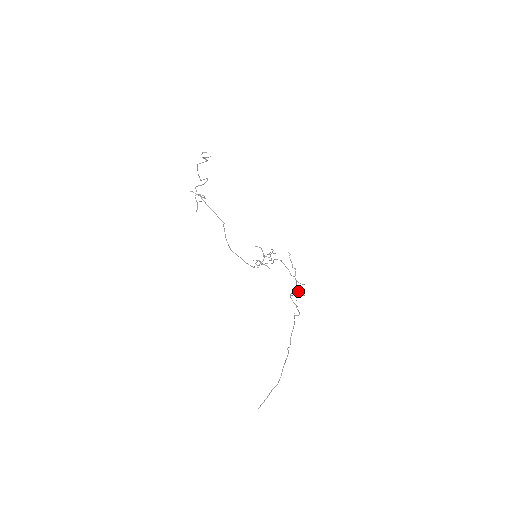
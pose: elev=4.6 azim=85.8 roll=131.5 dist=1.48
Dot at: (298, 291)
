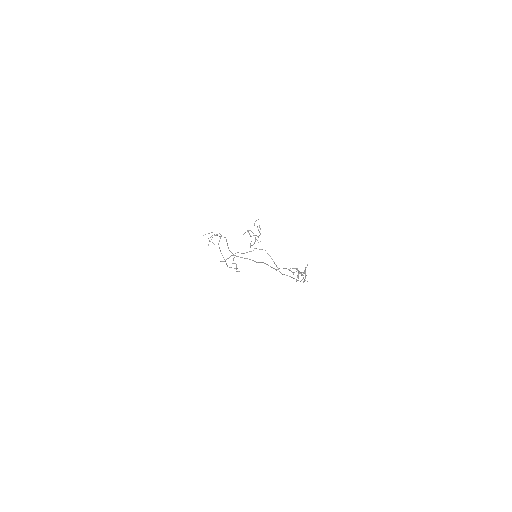
Dot at: occluded
